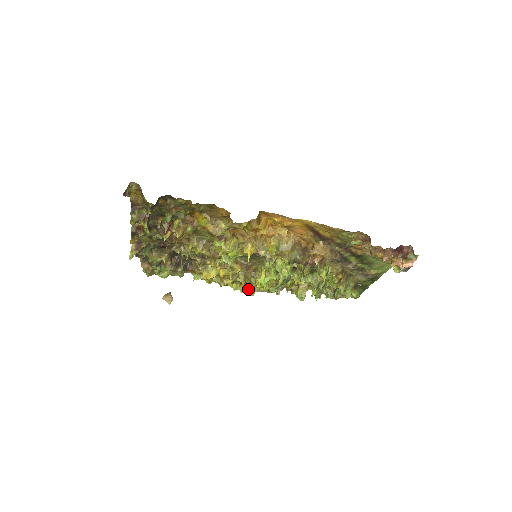
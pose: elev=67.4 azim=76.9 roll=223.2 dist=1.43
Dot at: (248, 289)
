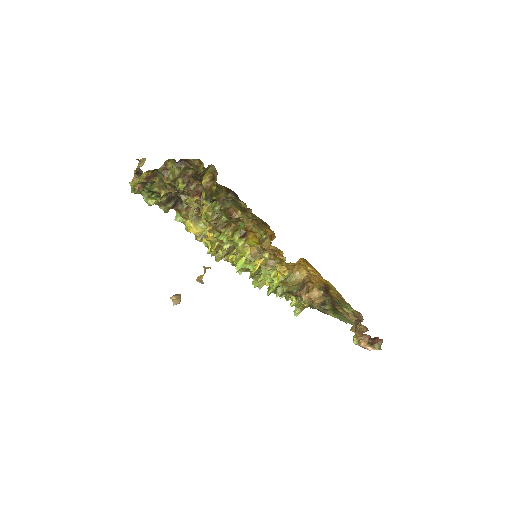
Dot at: (218, 255)
